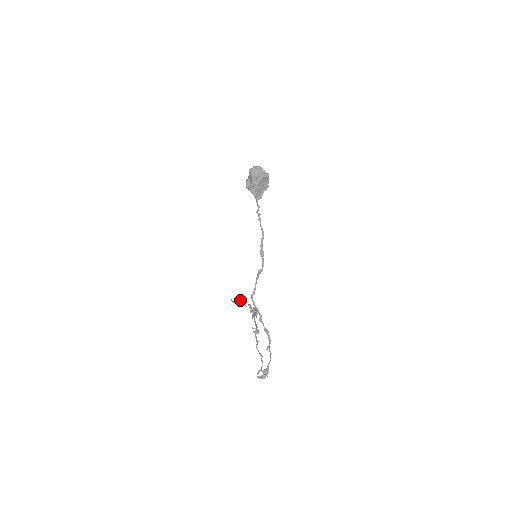
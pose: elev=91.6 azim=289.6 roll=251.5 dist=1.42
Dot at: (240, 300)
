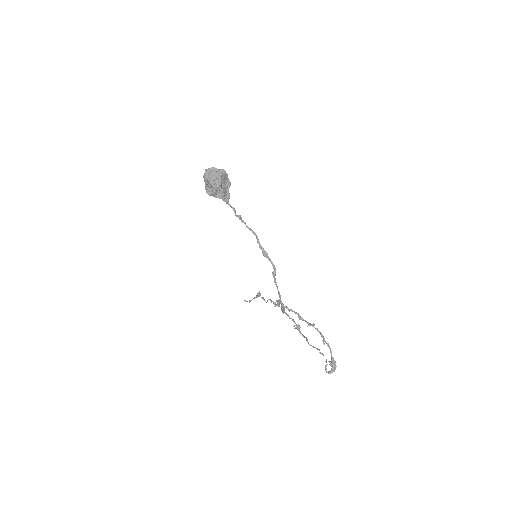
Dot at: (255, 297)
